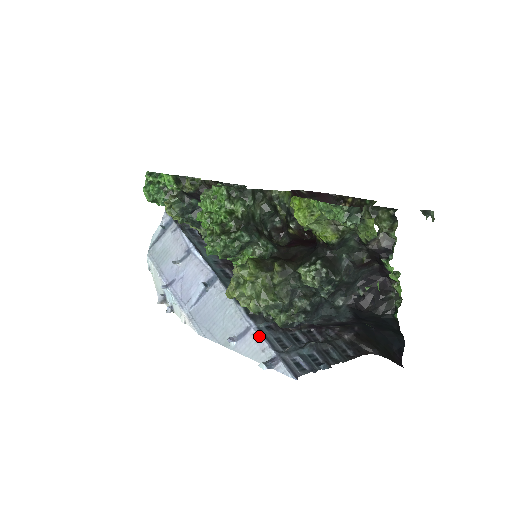
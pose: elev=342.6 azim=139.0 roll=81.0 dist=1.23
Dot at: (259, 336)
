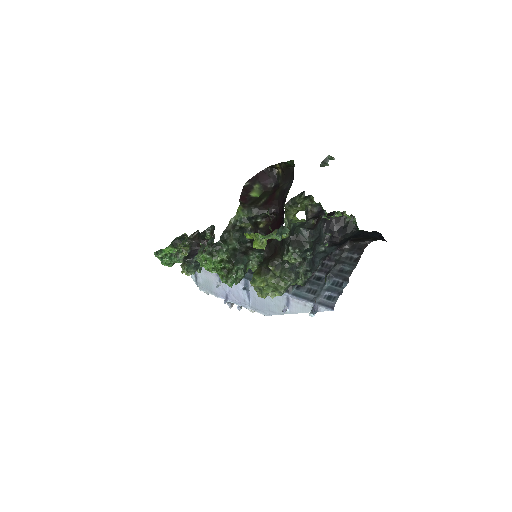
Dot at: (296, 299)
